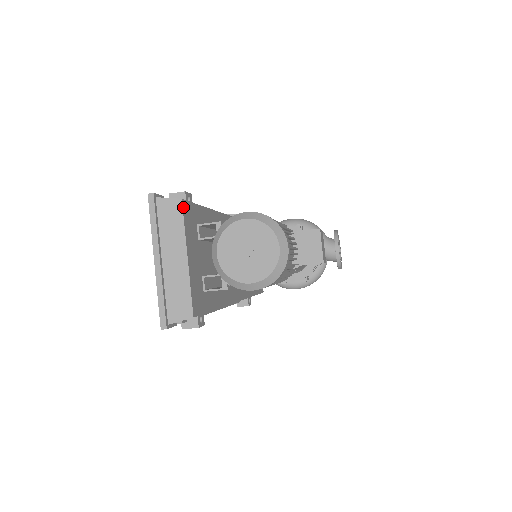
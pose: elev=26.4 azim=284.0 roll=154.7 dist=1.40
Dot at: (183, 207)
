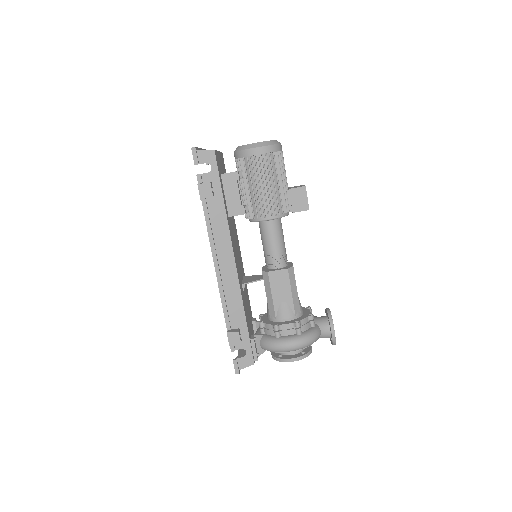
Dot at: (222, 153)
